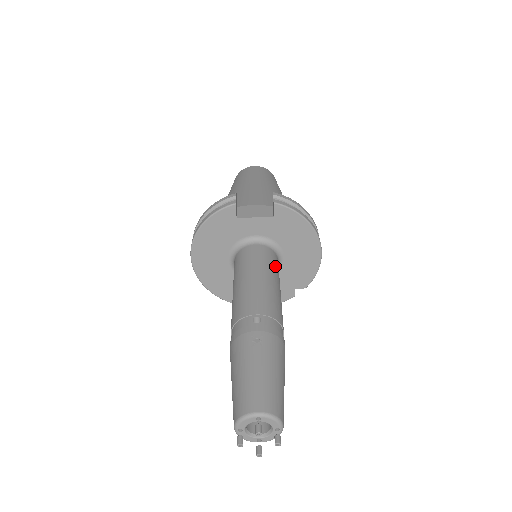
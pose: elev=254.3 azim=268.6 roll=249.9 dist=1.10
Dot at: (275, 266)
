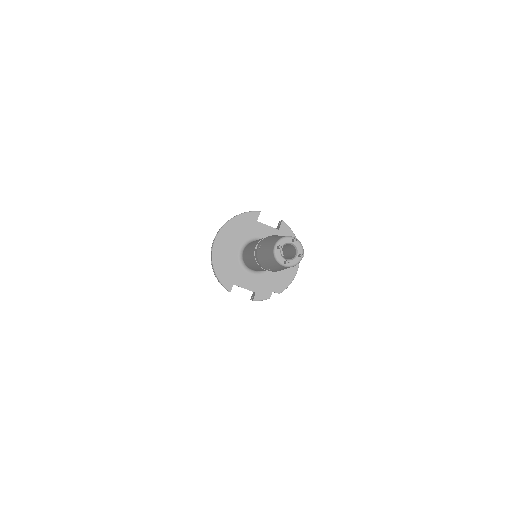
Dot at: occluded
